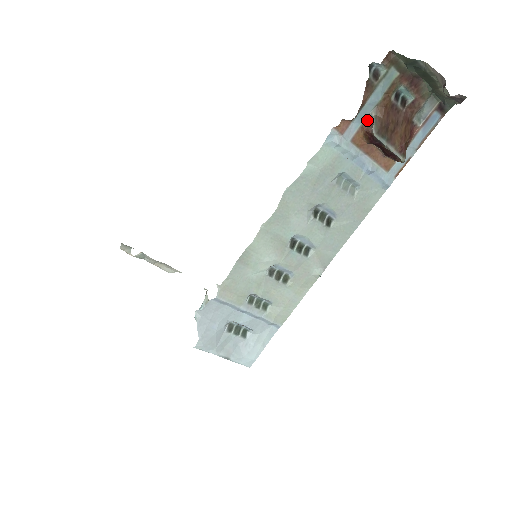
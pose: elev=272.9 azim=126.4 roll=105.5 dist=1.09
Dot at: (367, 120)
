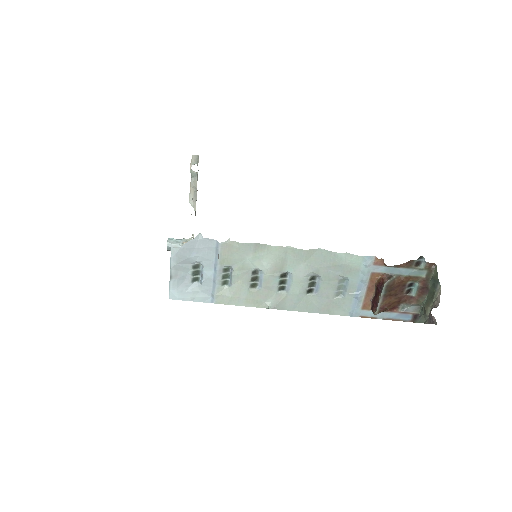
Dot at: (389, 275)
